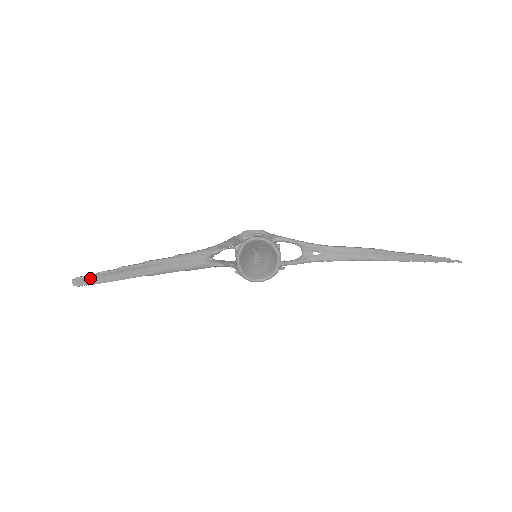
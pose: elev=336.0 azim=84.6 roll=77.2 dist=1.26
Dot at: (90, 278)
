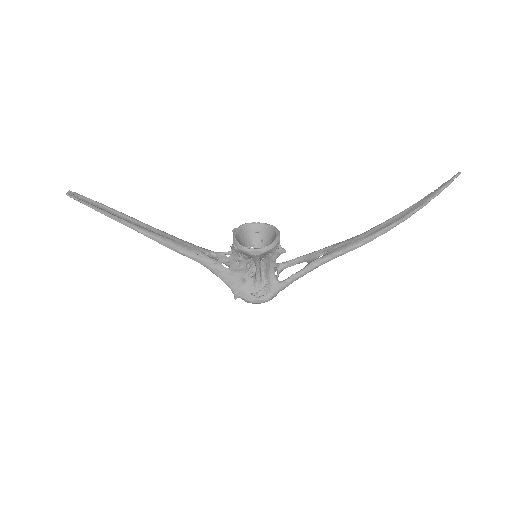
Dot at: (84, 199)
